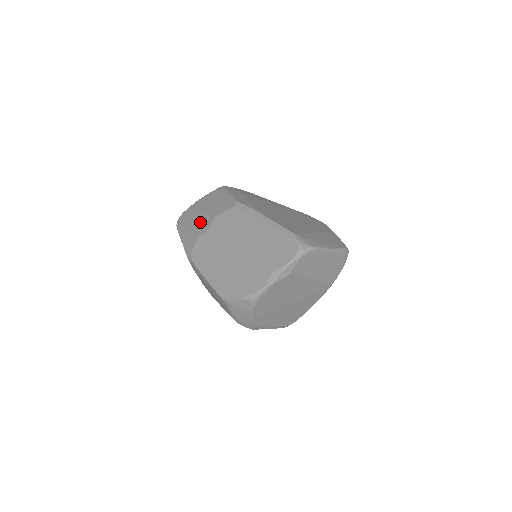
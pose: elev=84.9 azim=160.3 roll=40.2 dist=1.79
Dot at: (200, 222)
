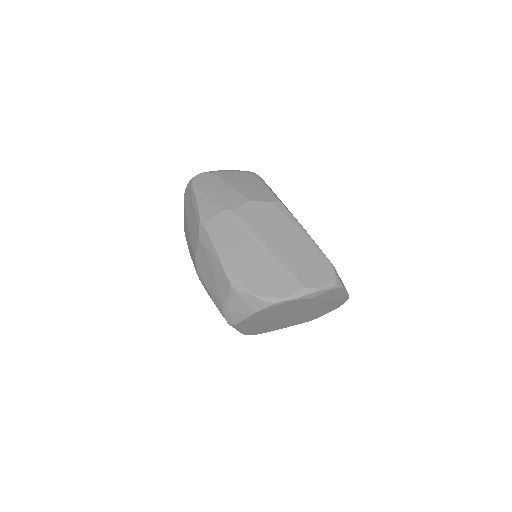
Dot at: (228, 195)
